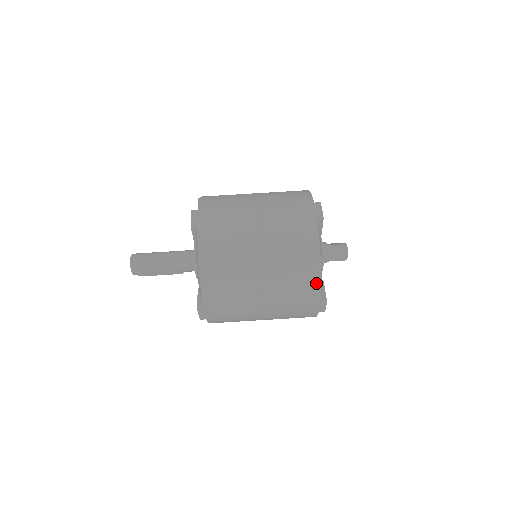
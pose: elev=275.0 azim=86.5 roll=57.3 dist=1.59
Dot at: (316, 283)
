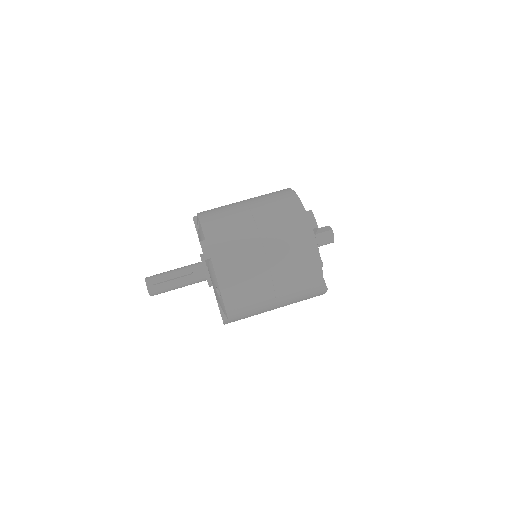
Dot at: (295, 199)
